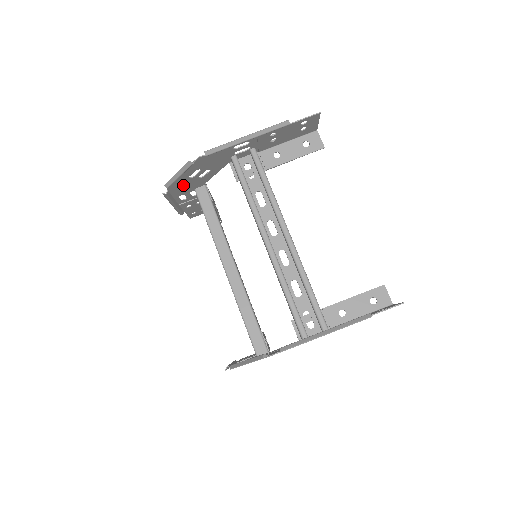
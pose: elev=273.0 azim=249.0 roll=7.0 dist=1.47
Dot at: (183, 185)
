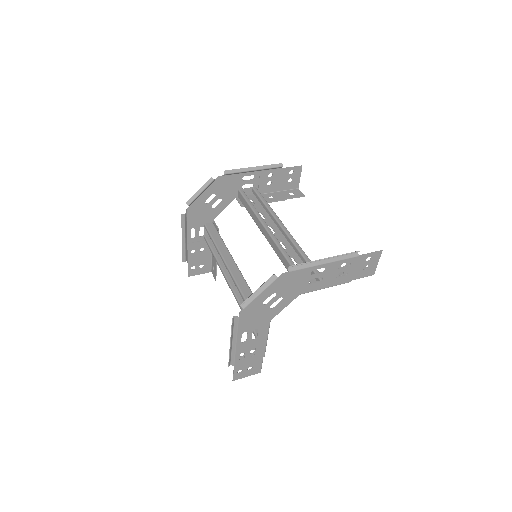
Dot at: (198, 212)
